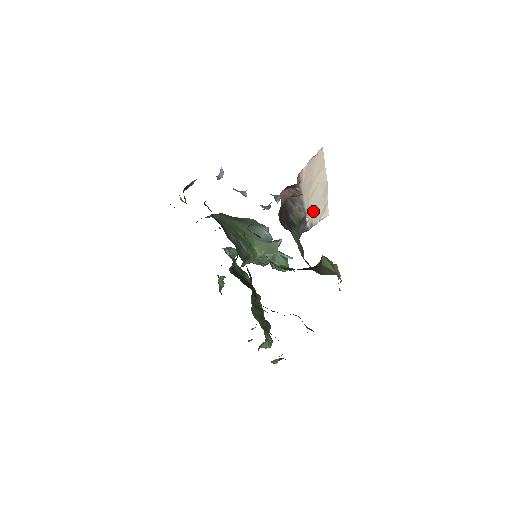
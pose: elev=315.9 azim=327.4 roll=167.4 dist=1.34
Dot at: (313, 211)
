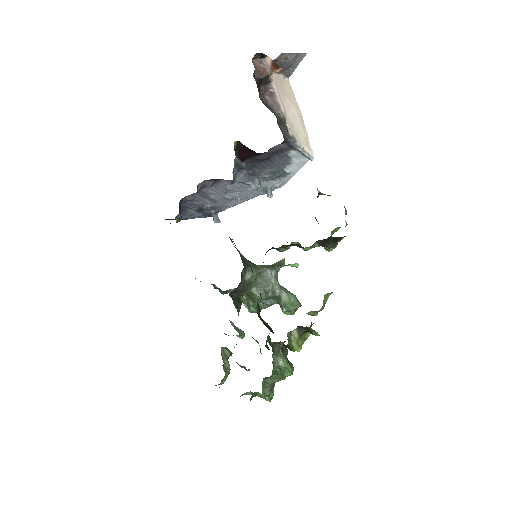
Dot at: (293, 128)
